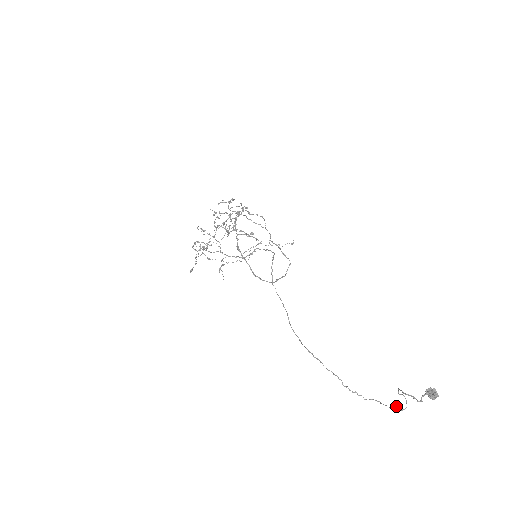
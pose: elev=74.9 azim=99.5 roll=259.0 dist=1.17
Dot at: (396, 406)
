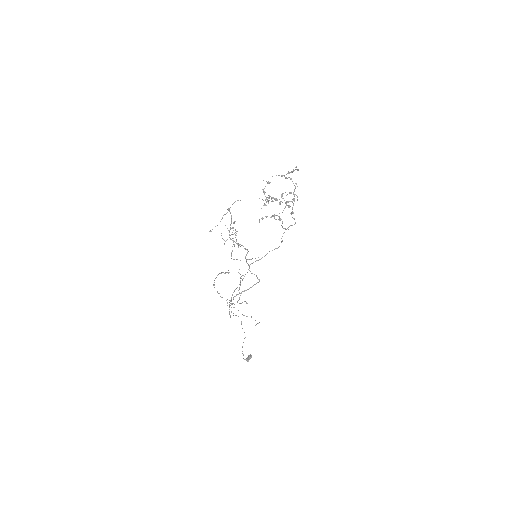
Dot at: occluded
